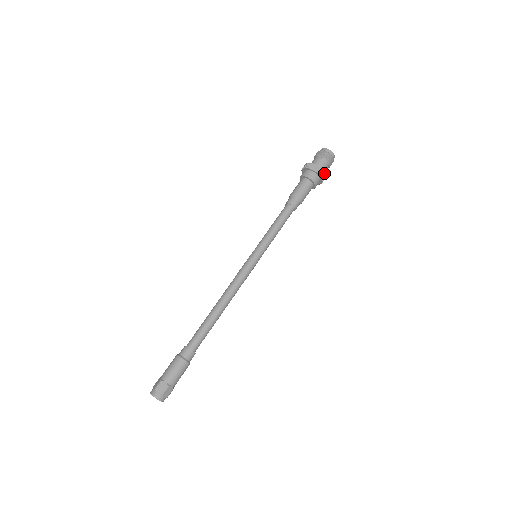
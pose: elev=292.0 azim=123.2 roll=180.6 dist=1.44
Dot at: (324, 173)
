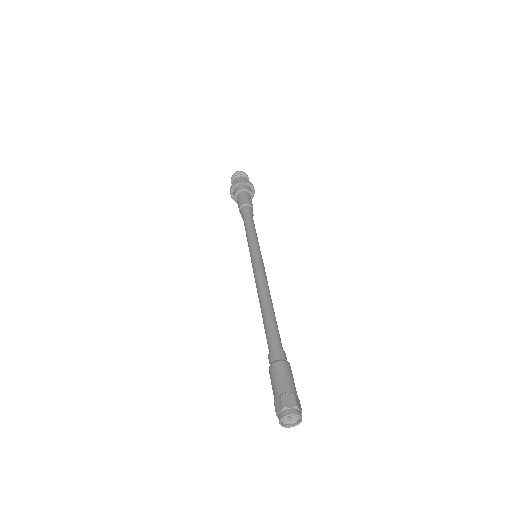
Dot at: (252, 184)
